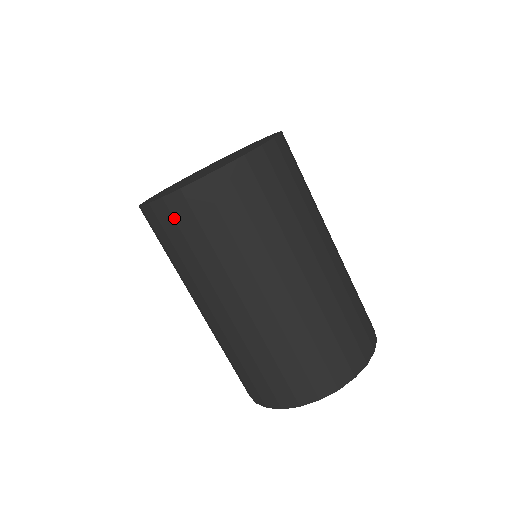
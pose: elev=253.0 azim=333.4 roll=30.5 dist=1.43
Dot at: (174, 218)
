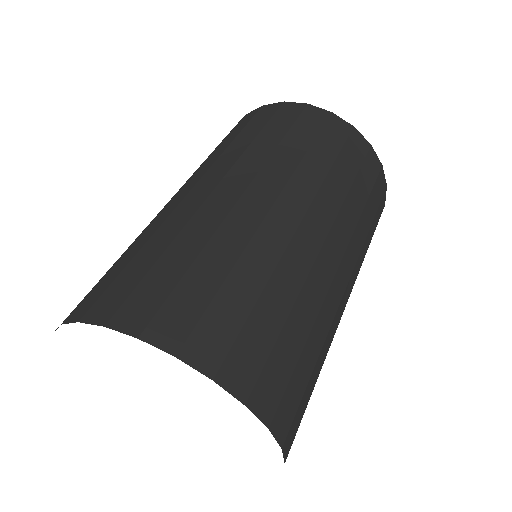
Dot at: (275, 114)
